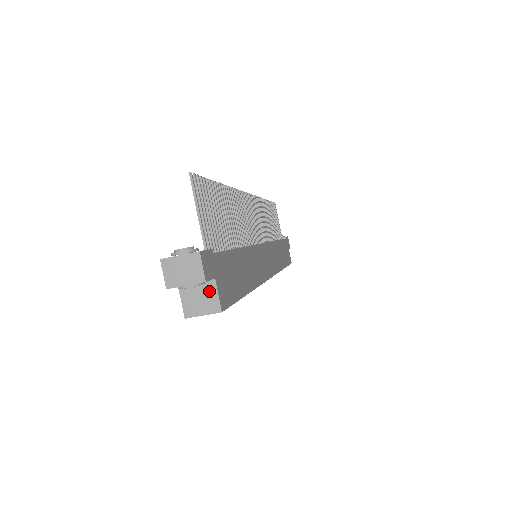
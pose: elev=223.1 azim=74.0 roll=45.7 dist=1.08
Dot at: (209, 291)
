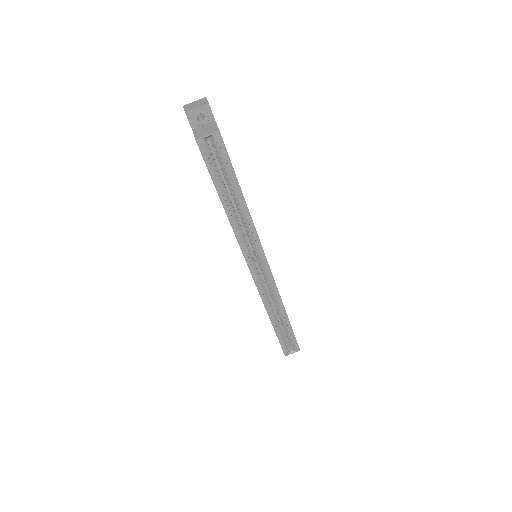
Dot at: (211, 126)
